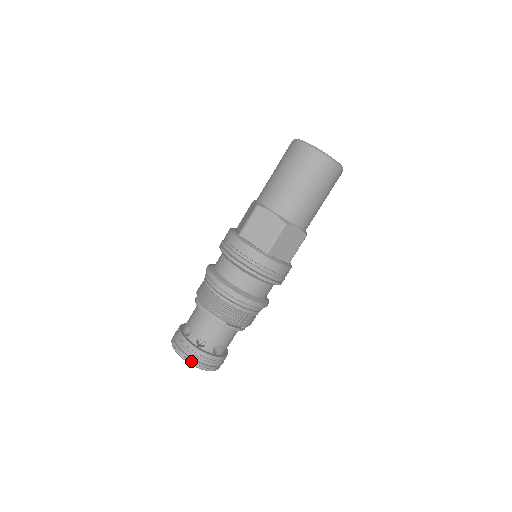
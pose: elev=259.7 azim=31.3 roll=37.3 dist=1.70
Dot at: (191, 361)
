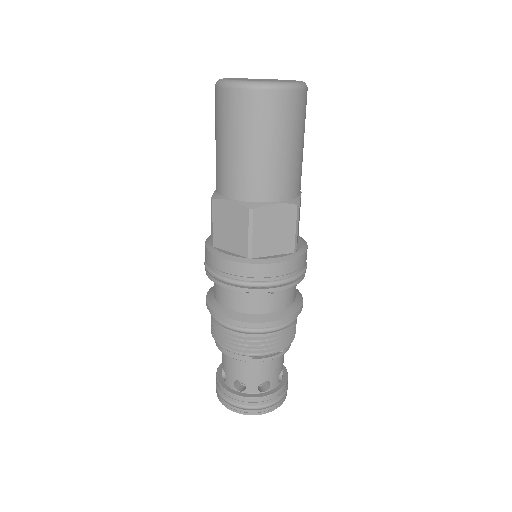
Dot at: (238, 411)
